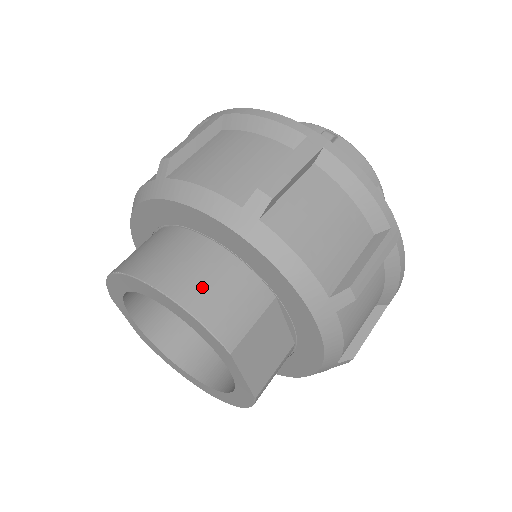
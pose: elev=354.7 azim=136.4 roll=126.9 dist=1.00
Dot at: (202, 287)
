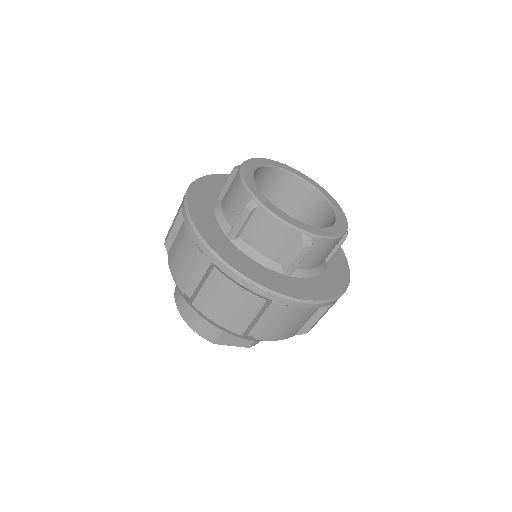
Dot at: (193, 316)
